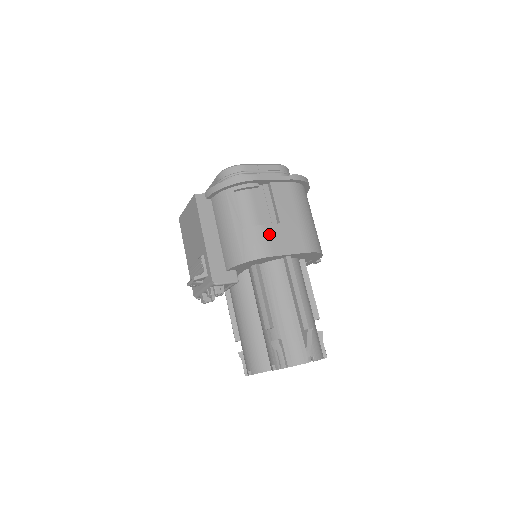
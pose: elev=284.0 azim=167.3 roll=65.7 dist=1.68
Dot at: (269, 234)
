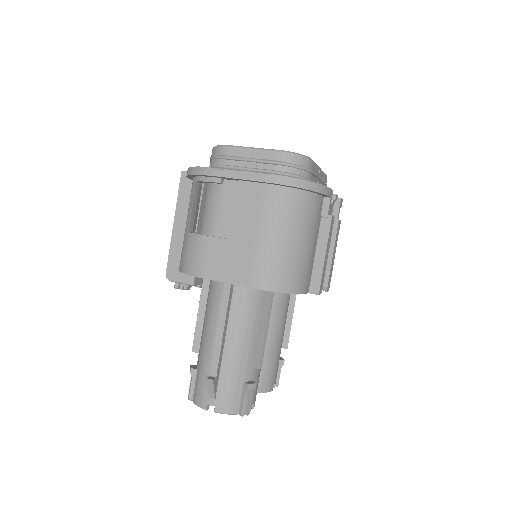
Dot at: (208, 249)
